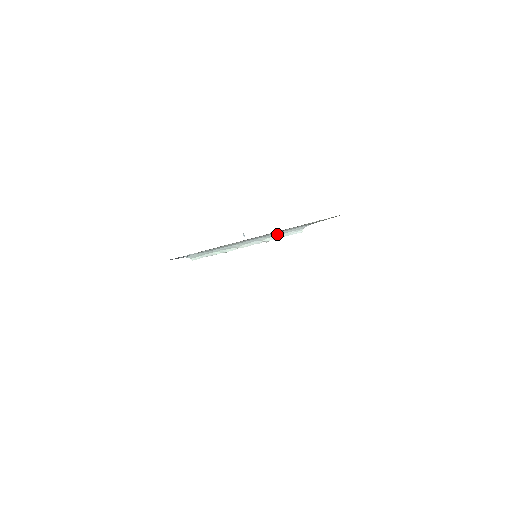
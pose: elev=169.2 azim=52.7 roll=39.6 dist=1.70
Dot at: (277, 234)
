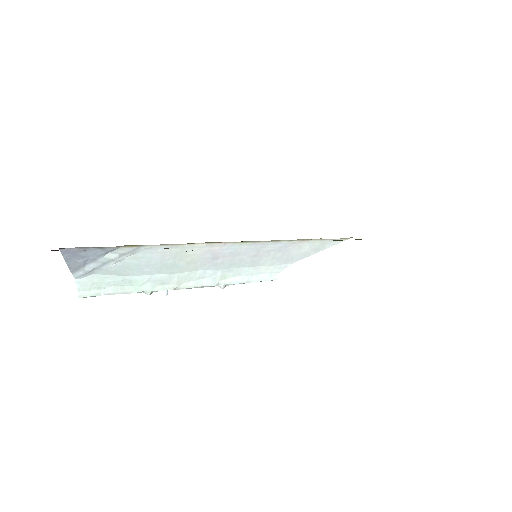
Dot at: (246, 271)
